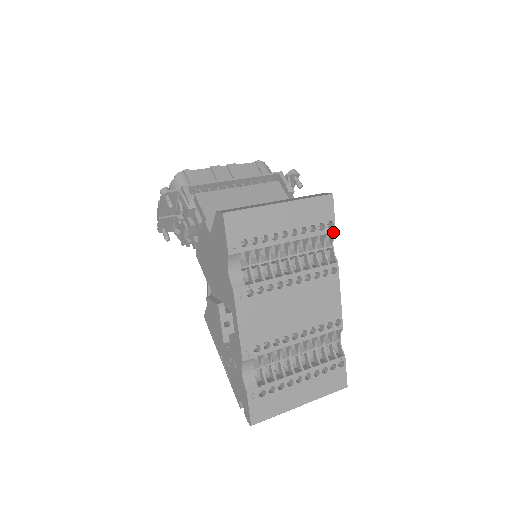
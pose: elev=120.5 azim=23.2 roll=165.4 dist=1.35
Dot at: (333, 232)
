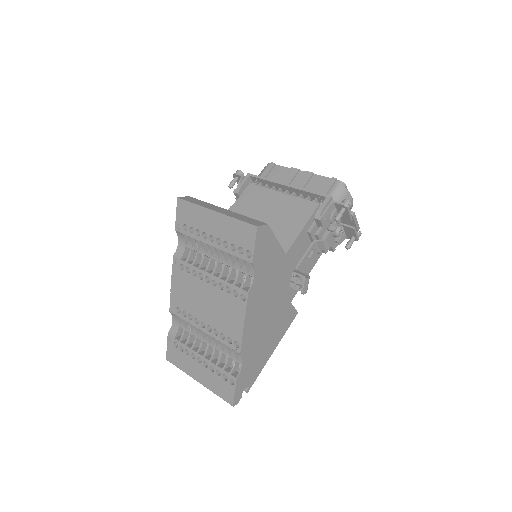
Dot at: (253, 263)
